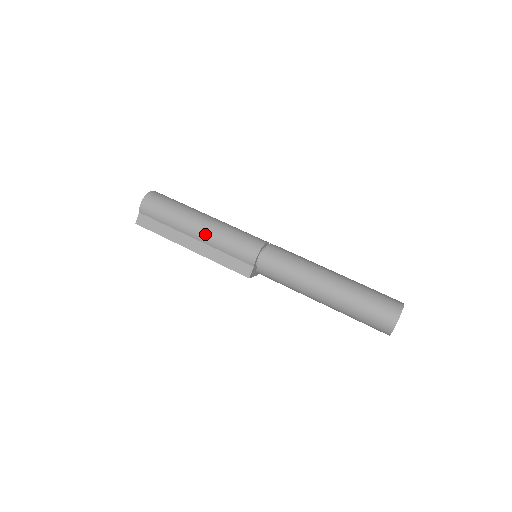
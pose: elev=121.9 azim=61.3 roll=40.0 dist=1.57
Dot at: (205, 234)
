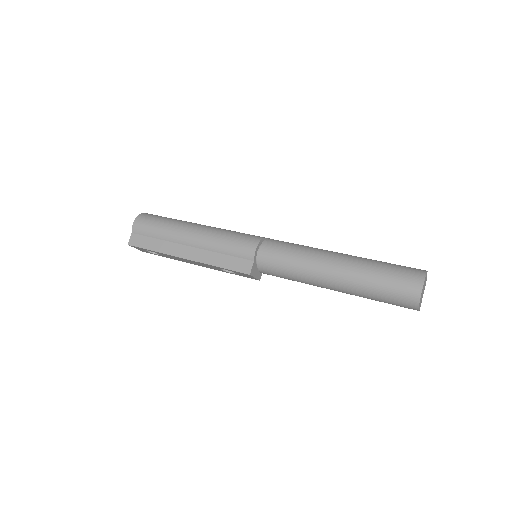
Dot at: (200, 238)
